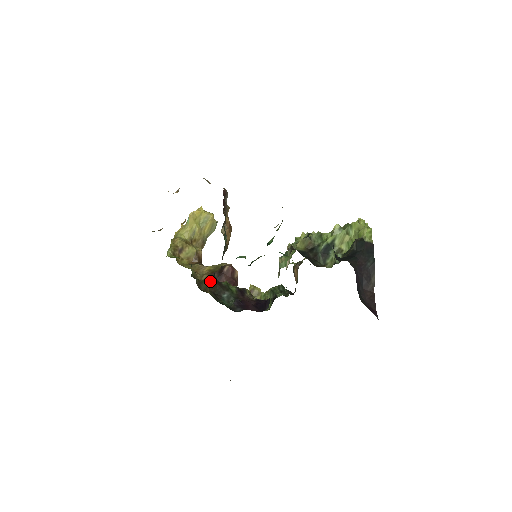
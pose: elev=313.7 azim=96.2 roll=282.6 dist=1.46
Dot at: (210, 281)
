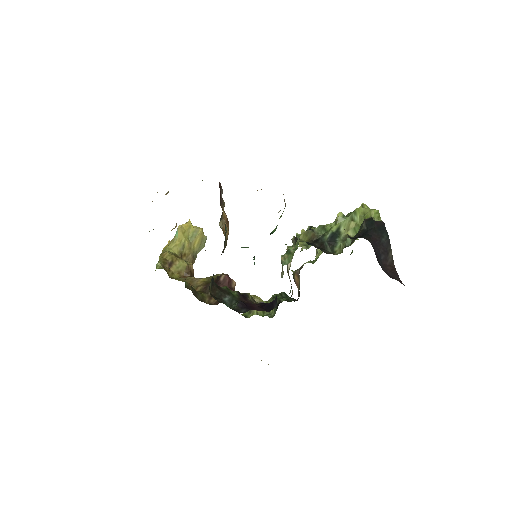
Dot at: (206, 291)
